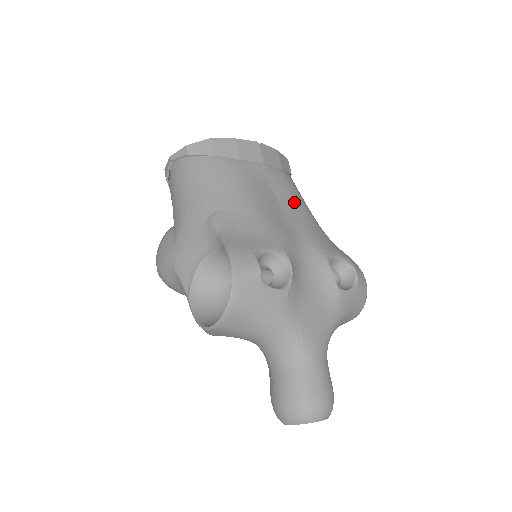
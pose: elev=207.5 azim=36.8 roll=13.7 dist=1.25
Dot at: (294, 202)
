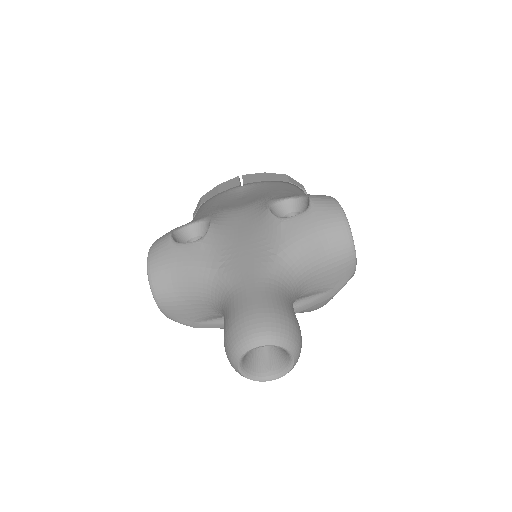
Dot at: (263, 191)
